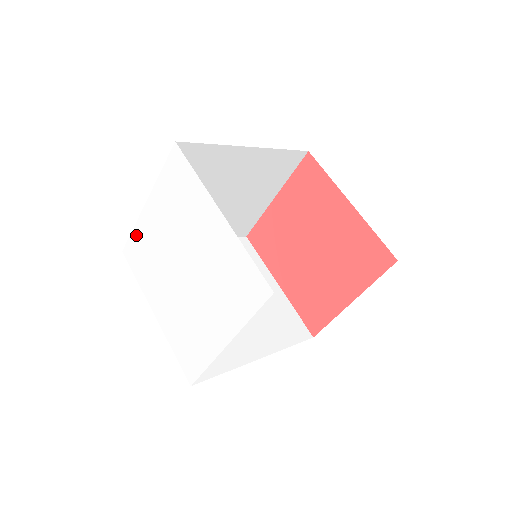
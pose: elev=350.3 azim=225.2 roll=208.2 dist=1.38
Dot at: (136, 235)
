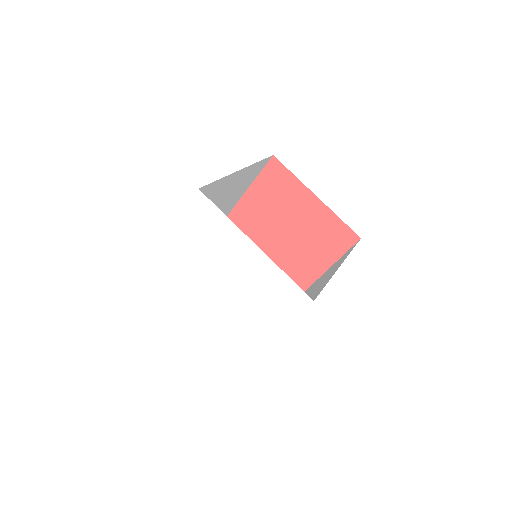
Dot at: (158, 262)
